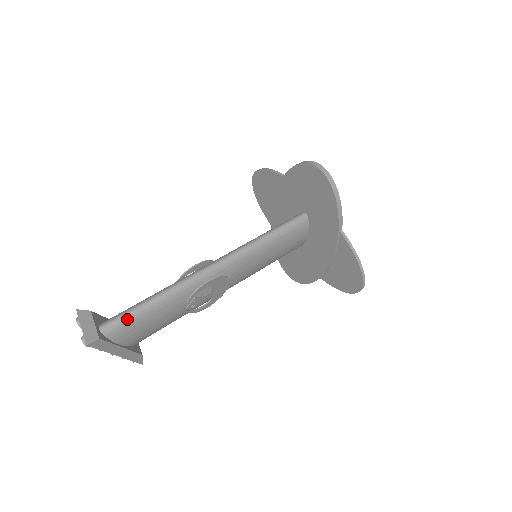
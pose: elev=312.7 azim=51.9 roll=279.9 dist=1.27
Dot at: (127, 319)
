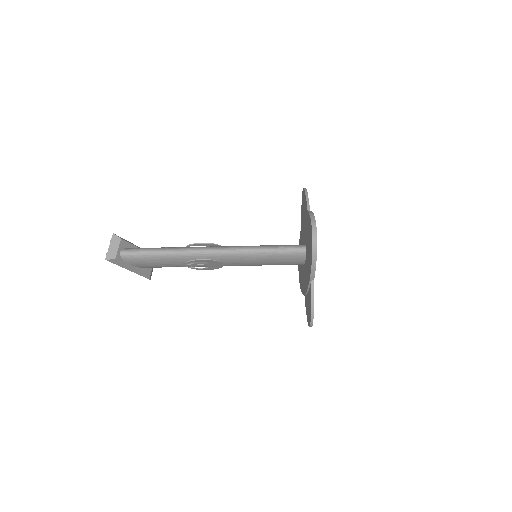
Dot at: (139, 255)
